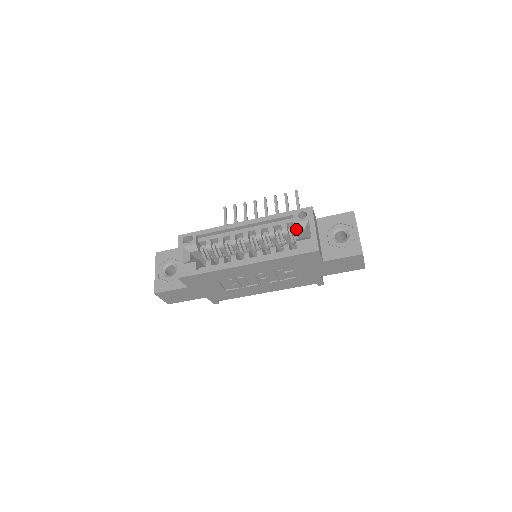
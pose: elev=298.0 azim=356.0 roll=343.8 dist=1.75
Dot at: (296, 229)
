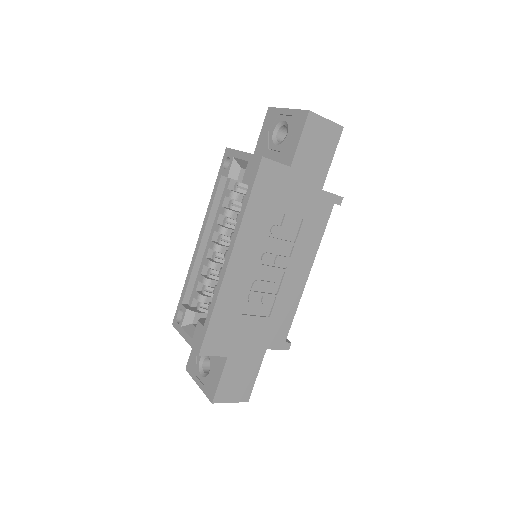
Dot at: (236, 179)
